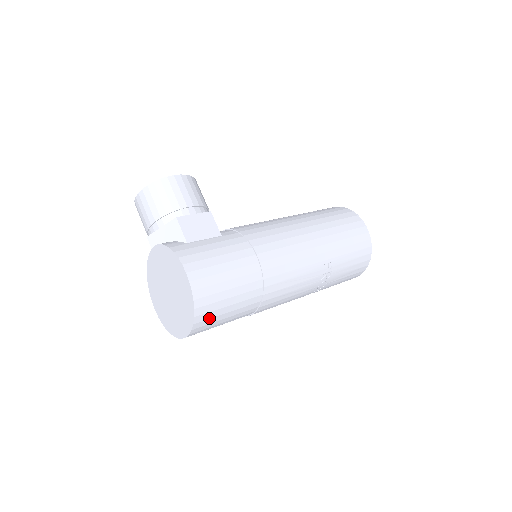
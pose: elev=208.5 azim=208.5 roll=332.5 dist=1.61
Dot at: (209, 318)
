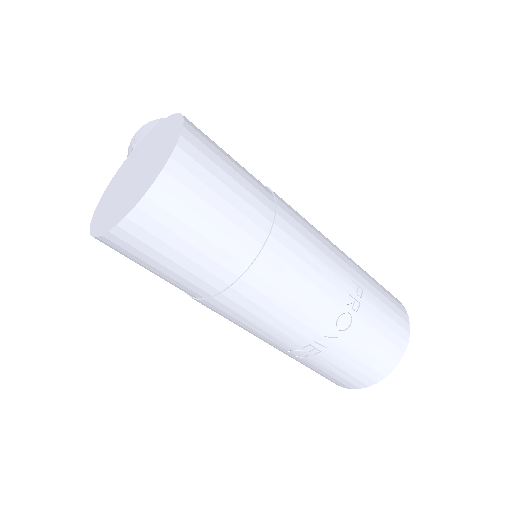
Dot at: (187, 187)
